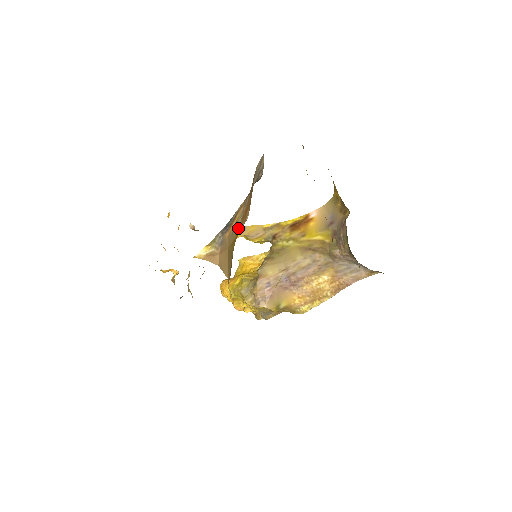
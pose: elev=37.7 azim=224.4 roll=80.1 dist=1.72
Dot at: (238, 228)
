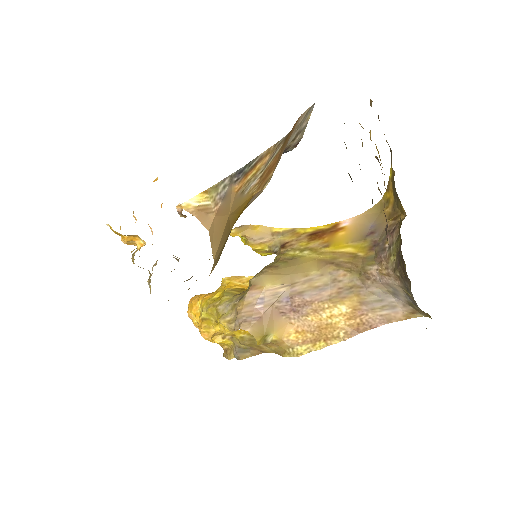
Dot at: (251, 191)
